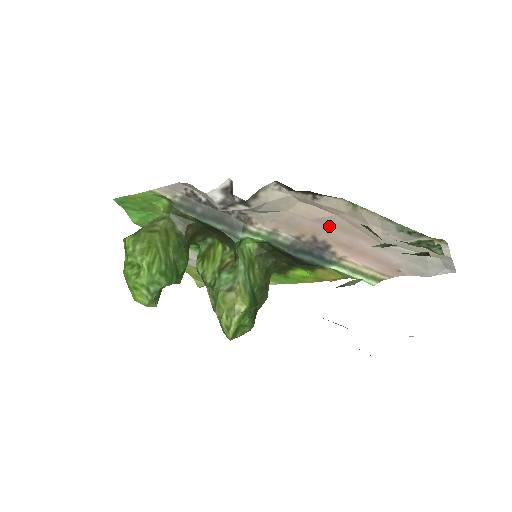
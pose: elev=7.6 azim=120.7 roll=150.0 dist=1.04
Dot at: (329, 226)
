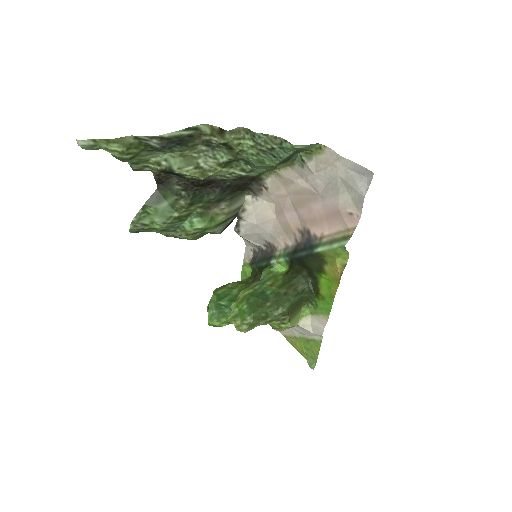
Dot at: (295, 210)
